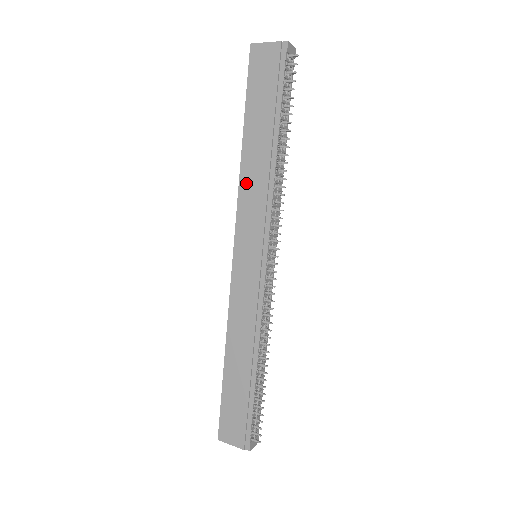
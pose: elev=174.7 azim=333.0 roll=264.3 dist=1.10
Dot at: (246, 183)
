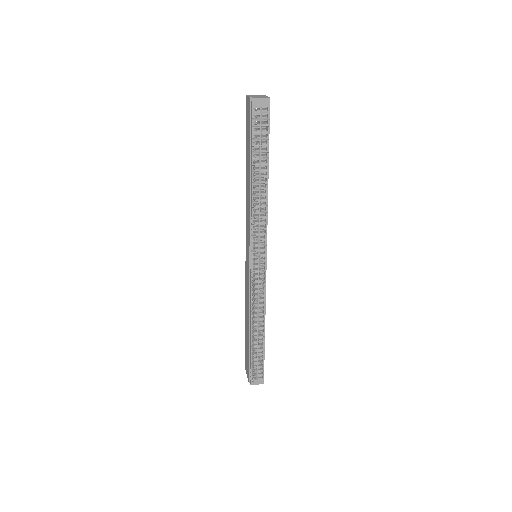
Dot at: (246, 202)
